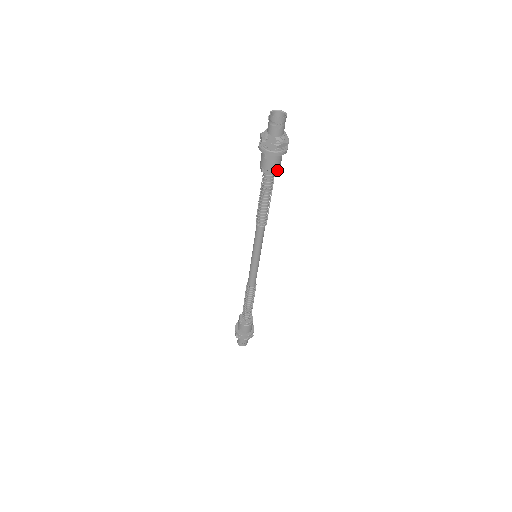
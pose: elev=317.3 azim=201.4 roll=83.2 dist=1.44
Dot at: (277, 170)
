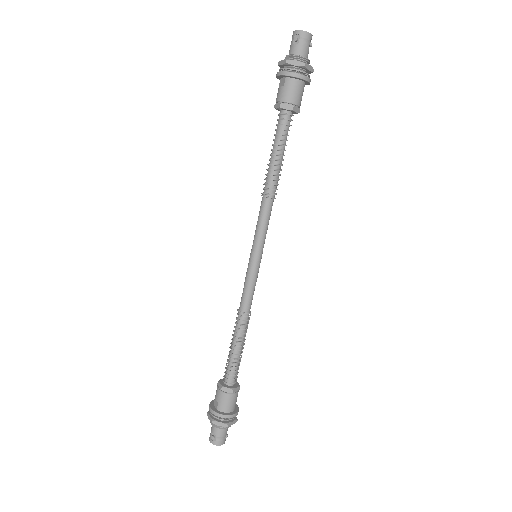
Dot at: (289, 105)
